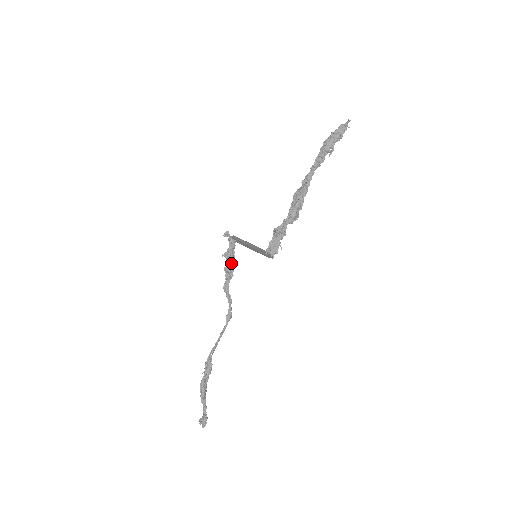
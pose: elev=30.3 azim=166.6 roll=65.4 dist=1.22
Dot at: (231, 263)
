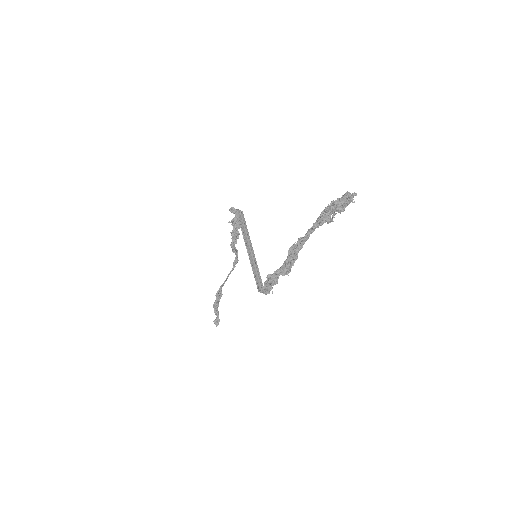
Dot at: occluded
